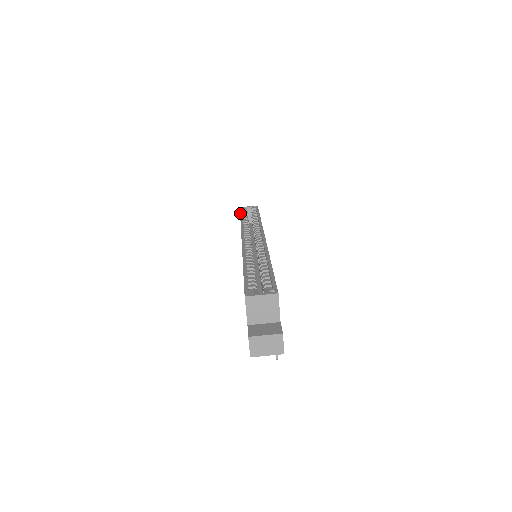
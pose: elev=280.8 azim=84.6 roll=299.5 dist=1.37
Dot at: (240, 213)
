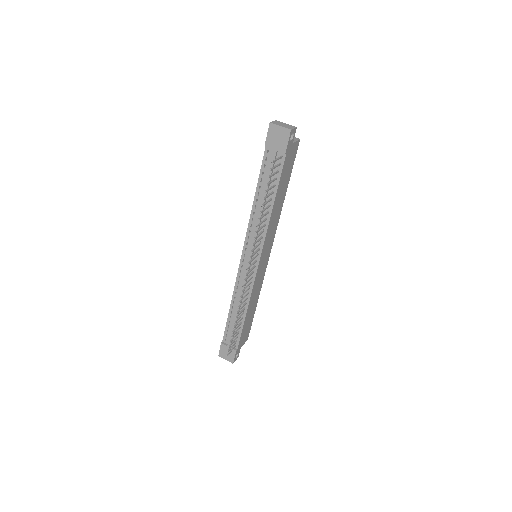
Dot at: occluded
